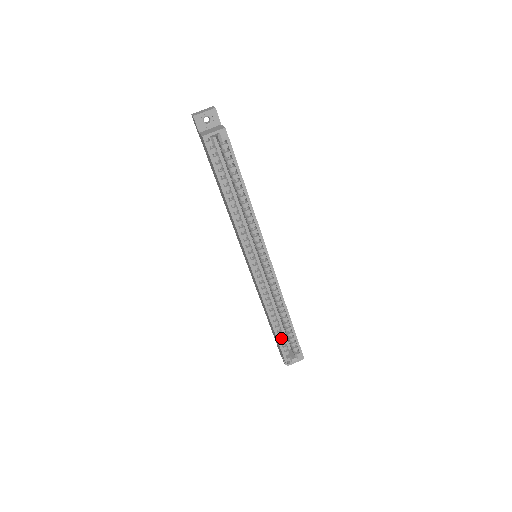
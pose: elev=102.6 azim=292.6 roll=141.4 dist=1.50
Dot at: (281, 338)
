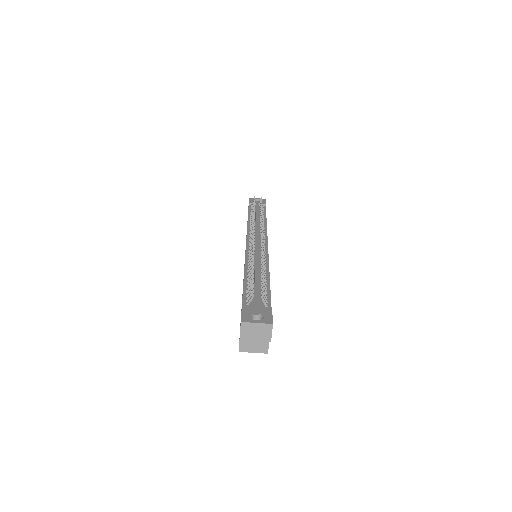
Dot at: occluded
